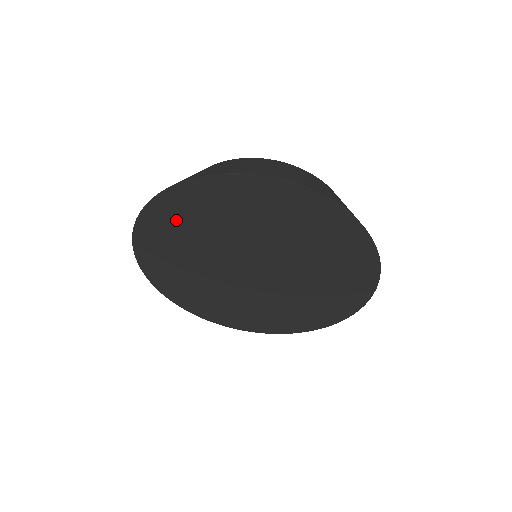
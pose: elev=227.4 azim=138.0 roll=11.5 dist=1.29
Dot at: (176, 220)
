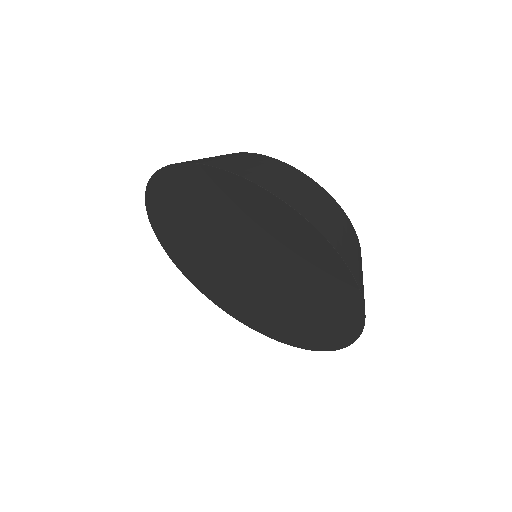
Dot at: (241, 203)
